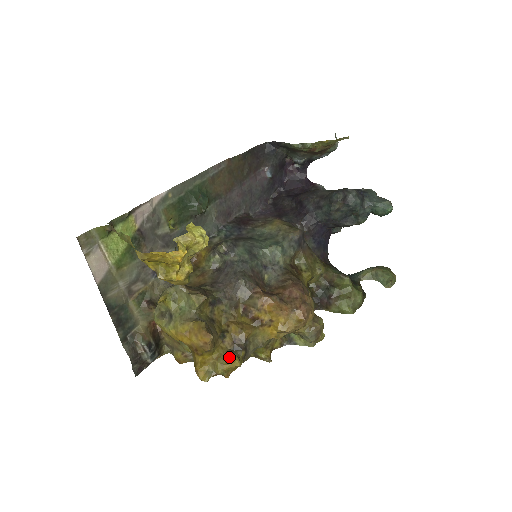
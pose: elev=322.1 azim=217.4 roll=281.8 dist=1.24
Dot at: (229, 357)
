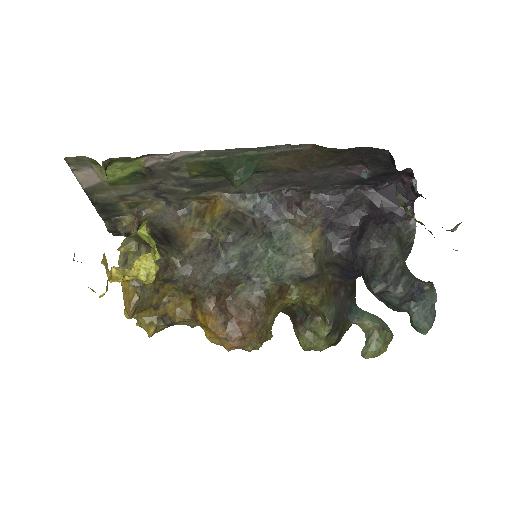
Dot at: (150, 324)
